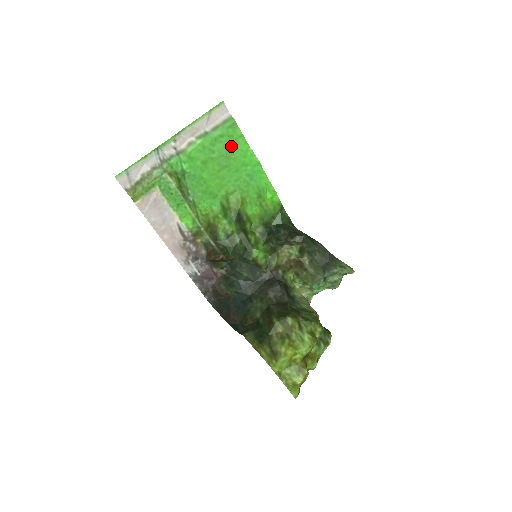
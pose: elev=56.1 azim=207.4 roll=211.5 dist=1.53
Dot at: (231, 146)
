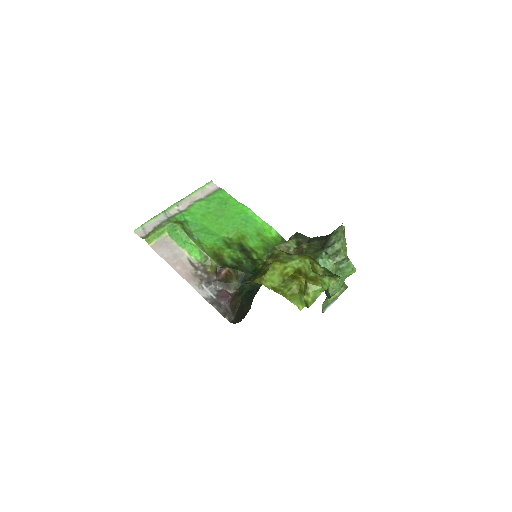
Dot at: (223, 203)
